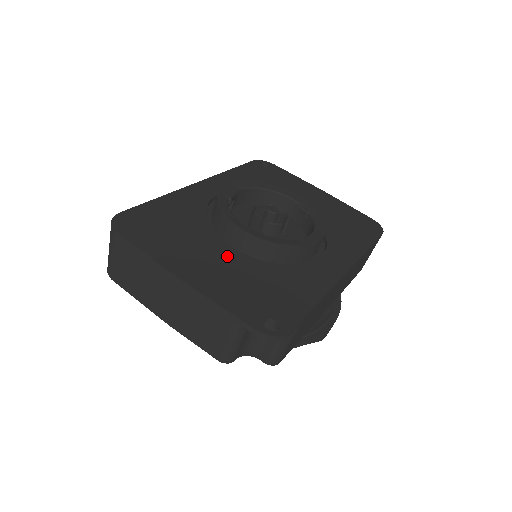
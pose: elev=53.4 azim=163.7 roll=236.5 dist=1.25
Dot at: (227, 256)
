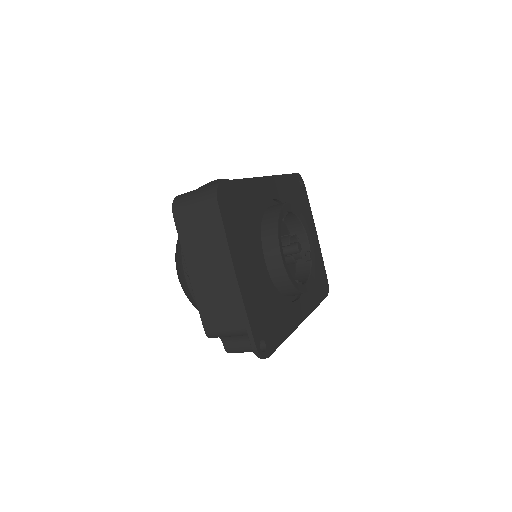
Dot at: (261, 269)
